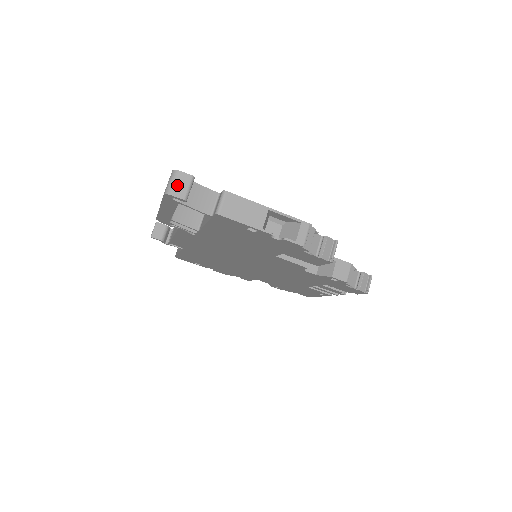
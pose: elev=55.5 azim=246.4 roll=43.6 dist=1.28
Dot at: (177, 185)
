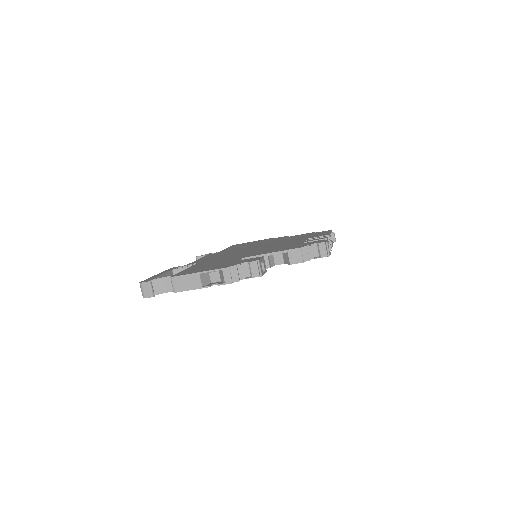
Dot at: (144, 291)
